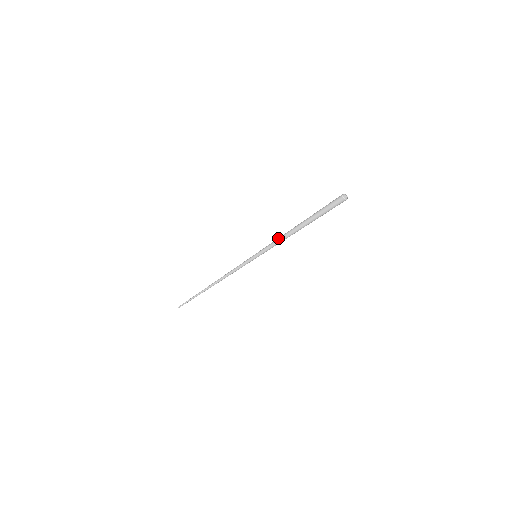
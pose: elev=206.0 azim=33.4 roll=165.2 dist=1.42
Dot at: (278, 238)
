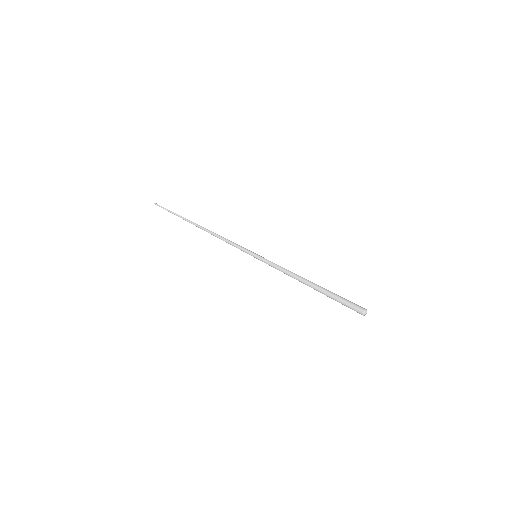
Dot at: occluded
